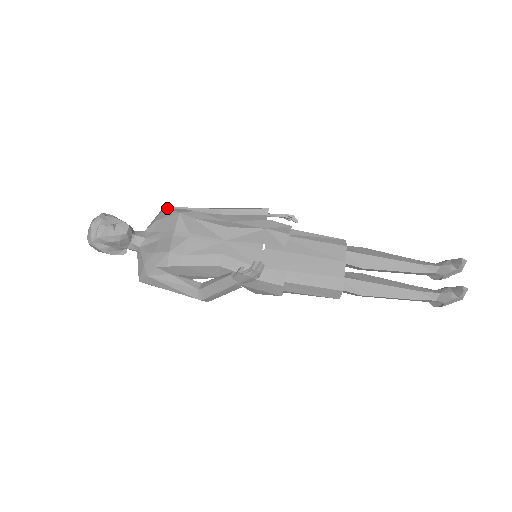
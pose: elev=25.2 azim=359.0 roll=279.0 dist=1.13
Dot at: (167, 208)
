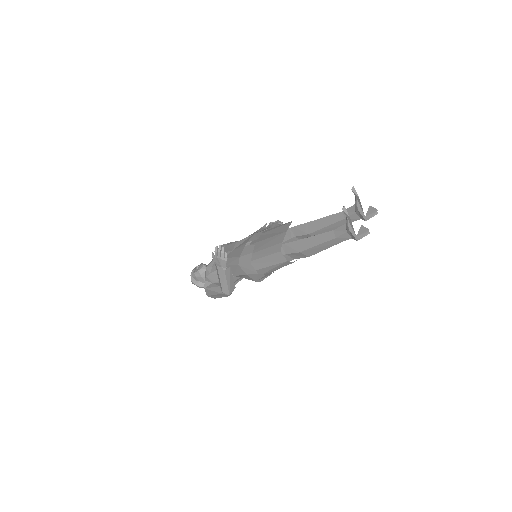
Dot at: occluded
